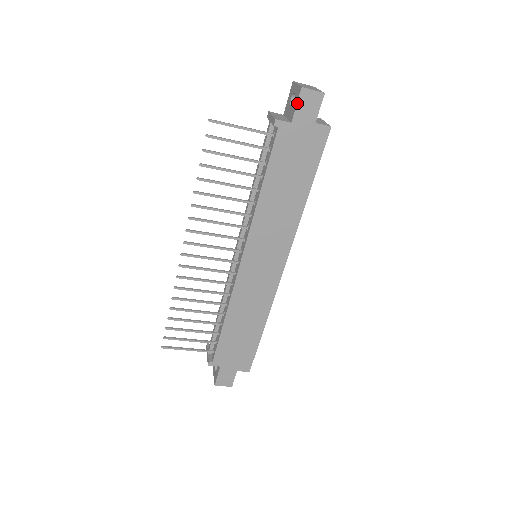
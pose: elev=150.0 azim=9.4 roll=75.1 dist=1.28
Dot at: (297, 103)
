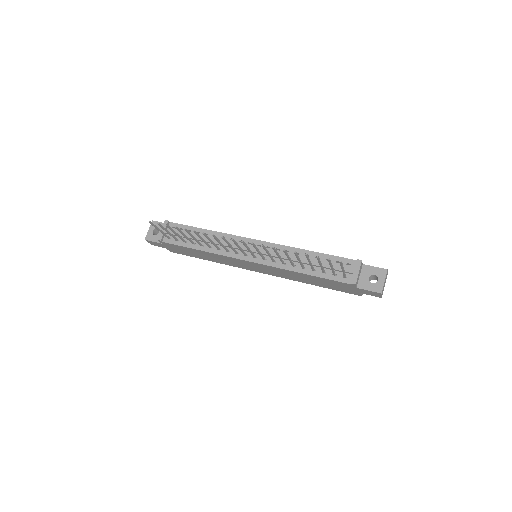
Dot at: (371, 291)
